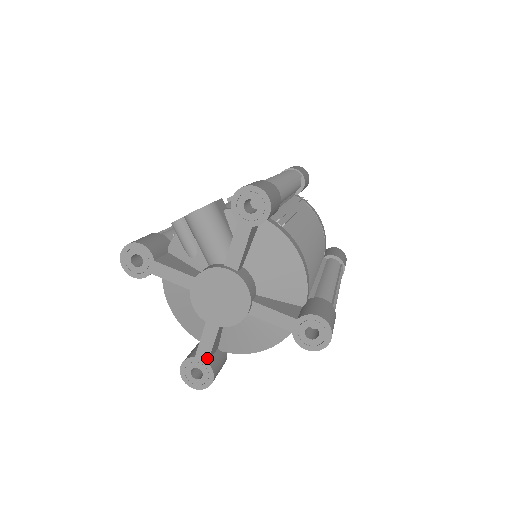
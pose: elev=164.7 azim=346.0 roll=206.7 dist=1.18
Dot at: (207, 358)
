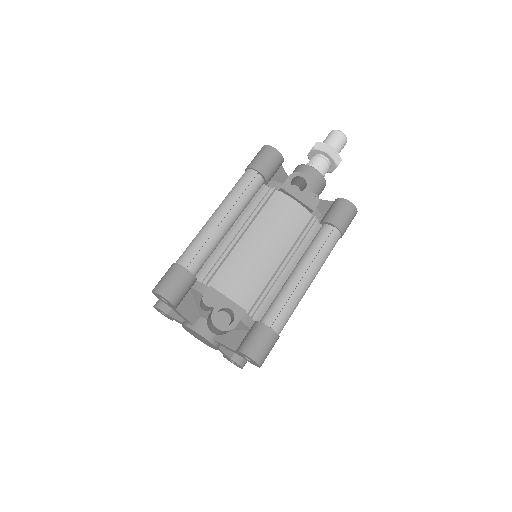
Dot at: occluded
